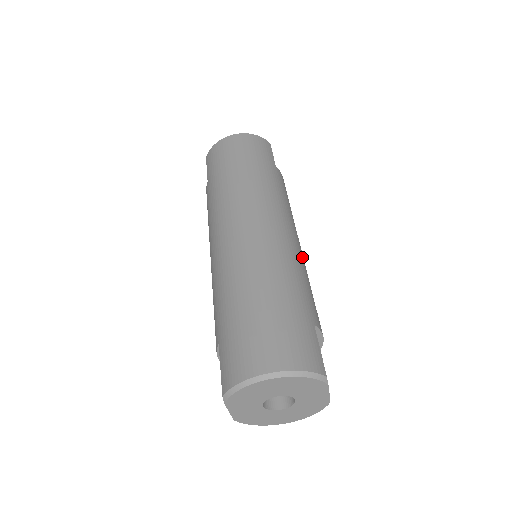
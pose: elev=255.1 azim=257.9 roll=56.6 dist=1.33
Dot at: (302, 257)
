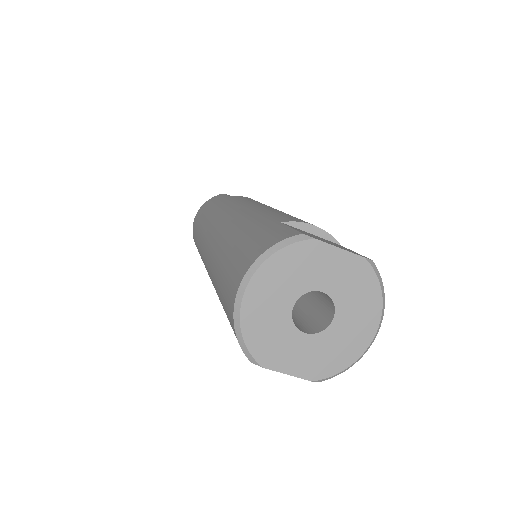
Dot at: occluded
